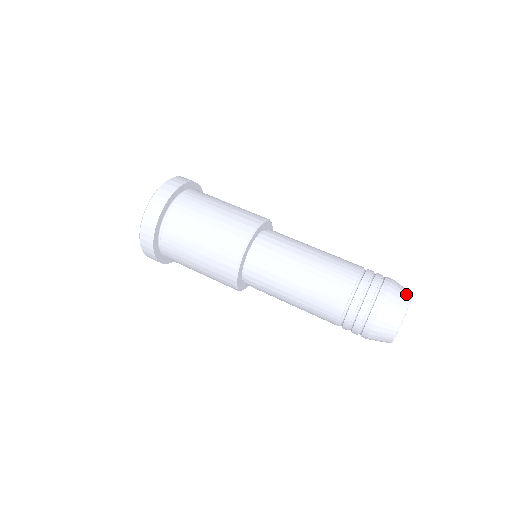
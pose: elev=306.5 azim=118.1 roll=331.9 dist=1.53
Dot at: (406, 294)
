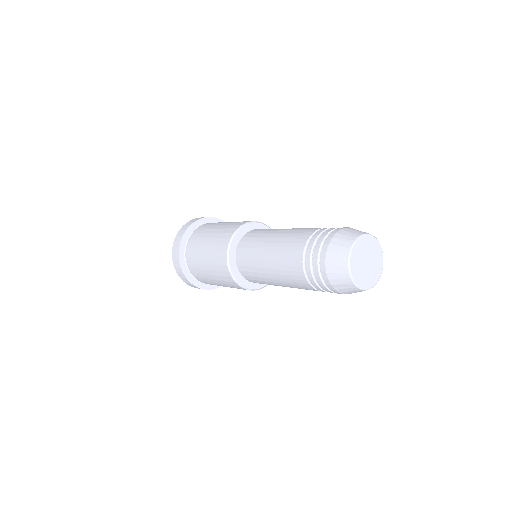
Dot at: occluded
